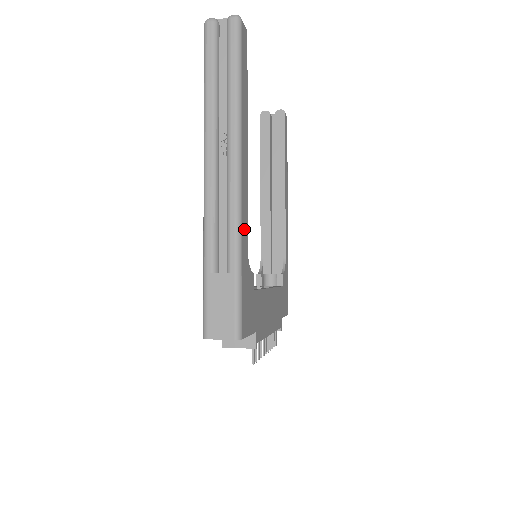
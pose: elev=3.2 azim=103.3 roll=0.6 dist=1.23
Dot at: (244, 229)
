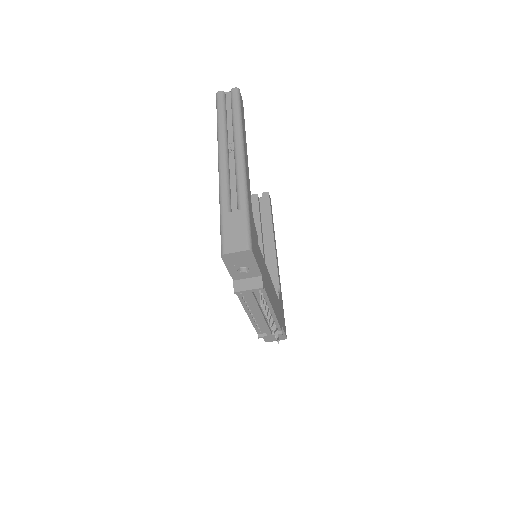
Dot at: (249, 191)
